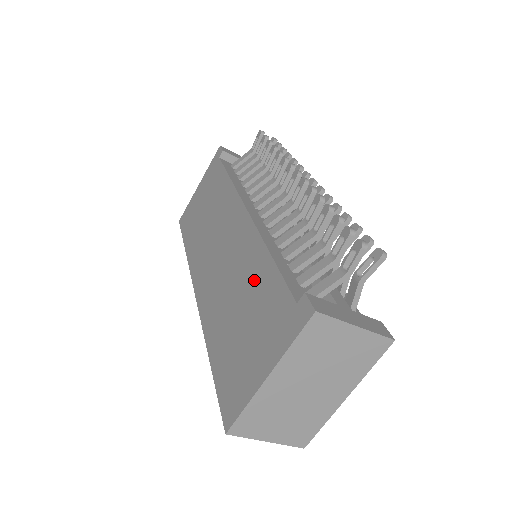
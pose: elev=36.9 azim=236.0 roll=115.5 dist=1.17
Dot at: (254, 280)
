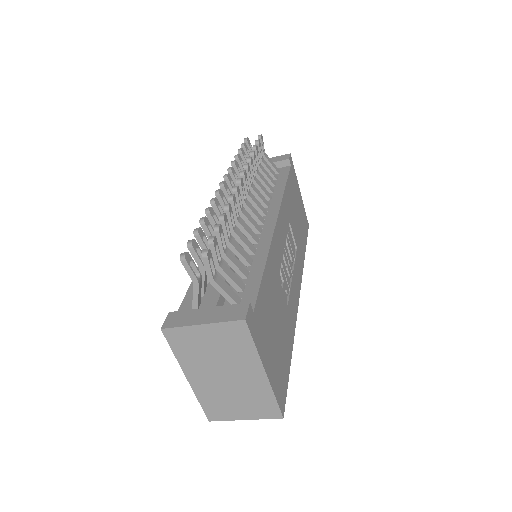
Dot at: occluded
